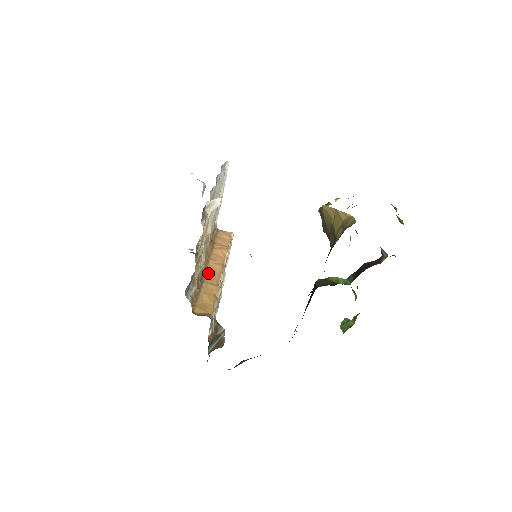
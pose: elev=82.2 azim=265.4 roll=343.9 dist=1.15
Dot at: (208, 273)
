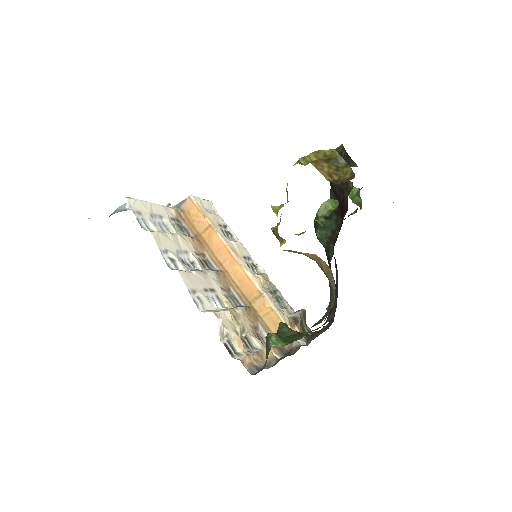
Dot at: (241, 286)
